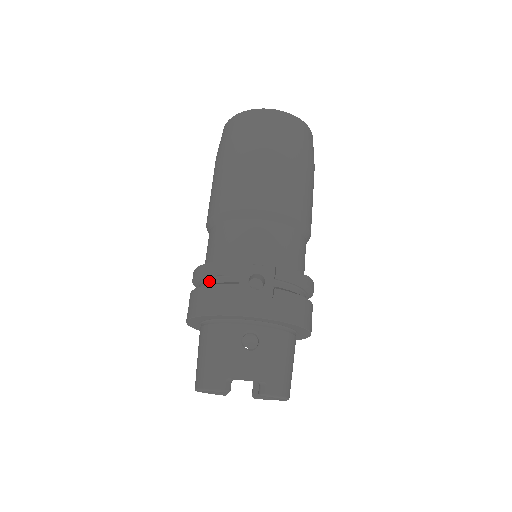
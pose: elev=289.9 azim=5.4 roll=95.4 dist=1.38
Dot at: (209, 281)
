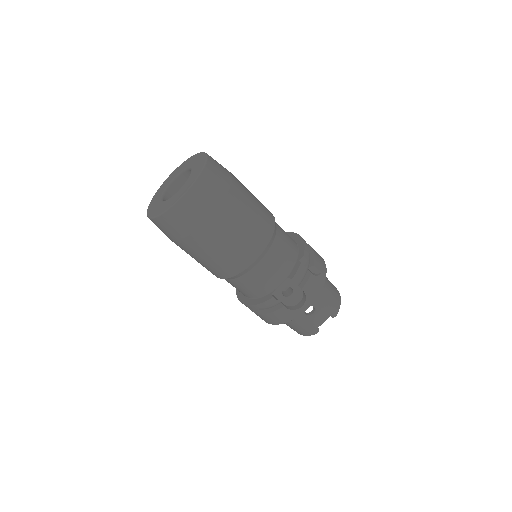
Dot at: occluded
